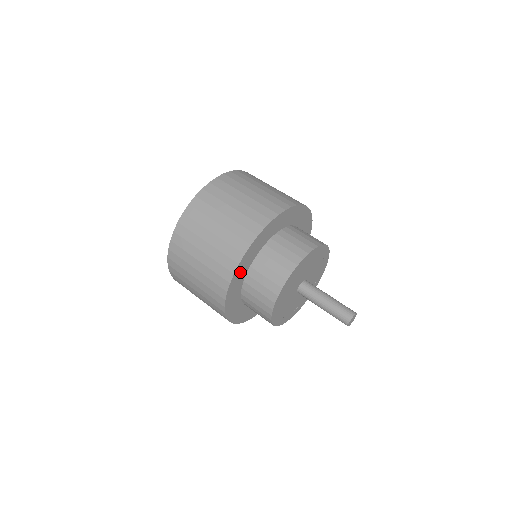
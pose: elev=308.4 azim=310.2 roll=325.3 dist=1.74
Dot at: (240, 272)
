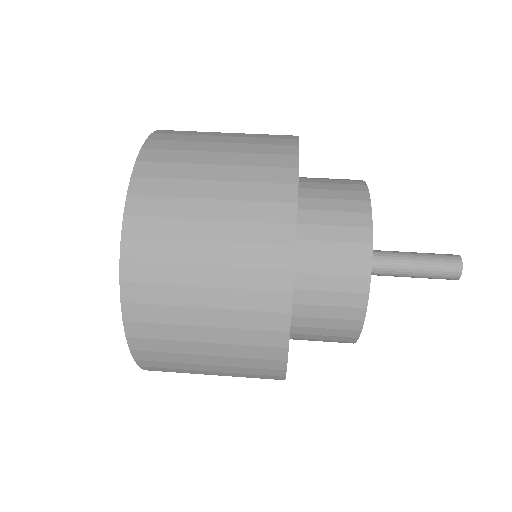
Dot at: occluded
